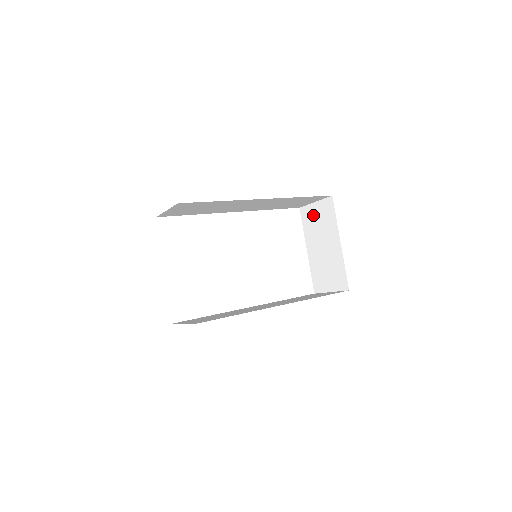
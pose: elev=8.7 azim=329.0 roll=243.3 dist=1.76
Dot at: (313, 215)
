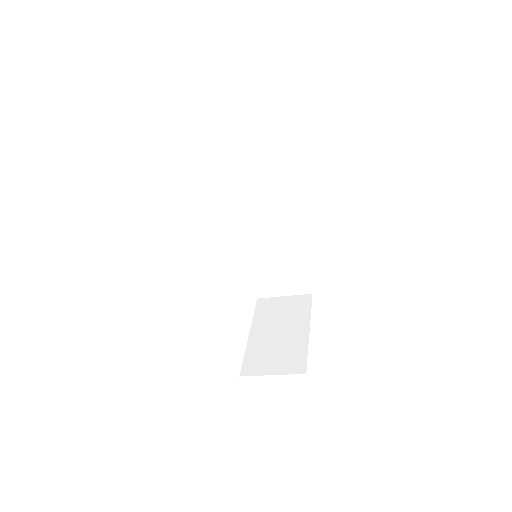
Dot at: (276, 305)
